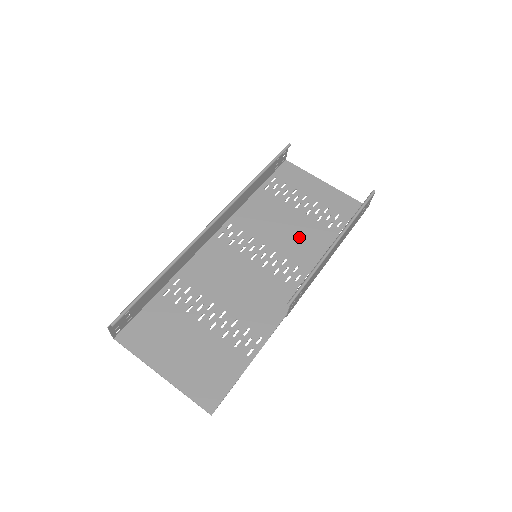
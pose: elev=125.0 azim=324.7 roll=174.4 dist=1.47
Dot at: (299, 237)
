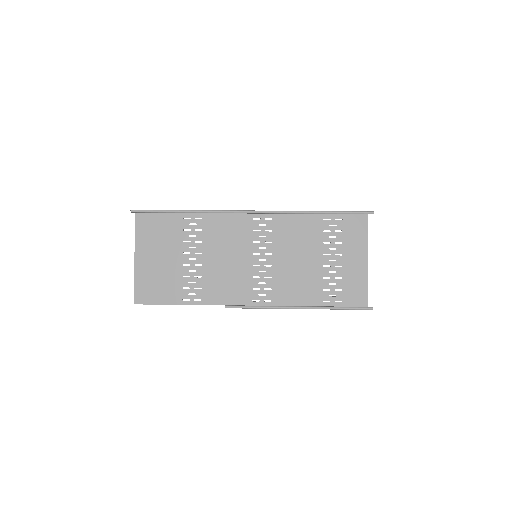
Dot at: (297, 274)
